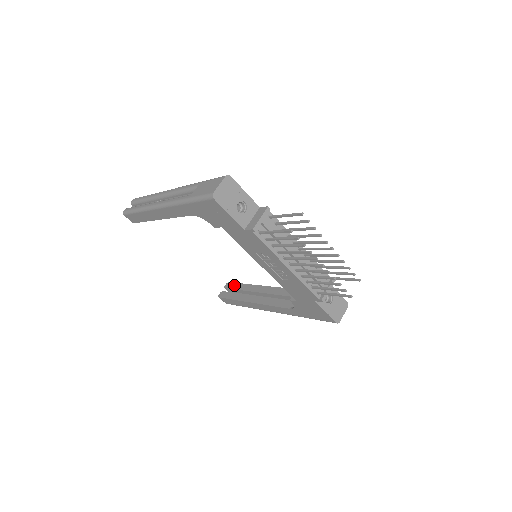
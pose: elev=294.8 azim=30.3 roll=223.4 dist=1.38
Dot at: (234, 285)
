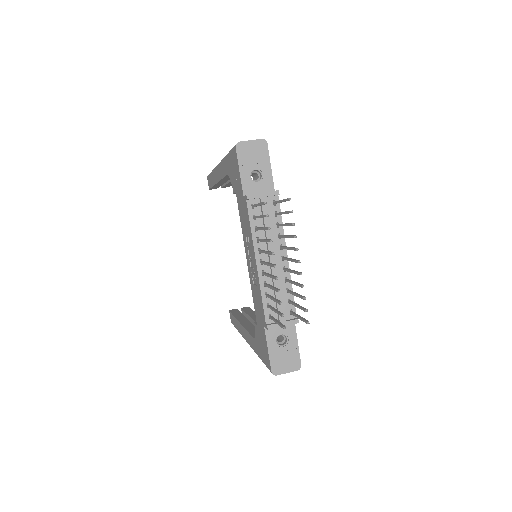
Dot at: (248, 309)
